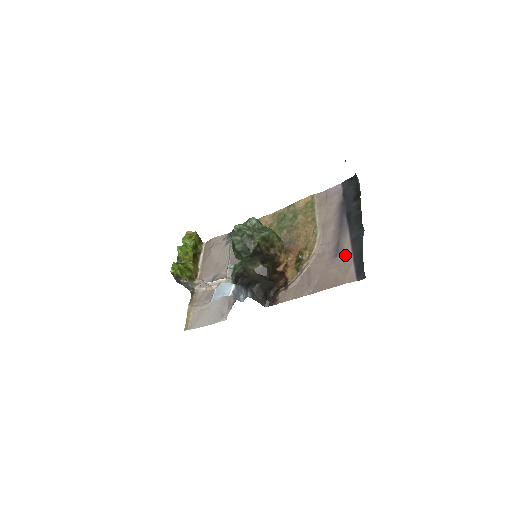
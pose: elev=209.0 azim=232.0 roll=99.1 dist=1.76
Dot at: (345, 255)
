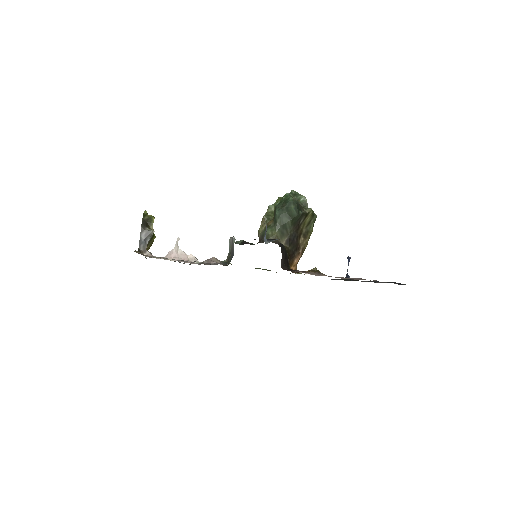
Dot at: occluded
